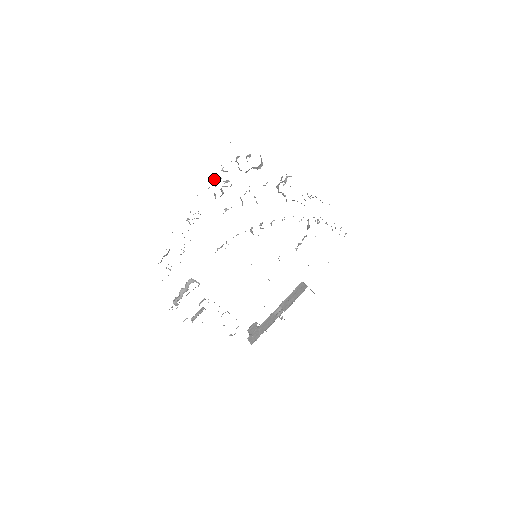
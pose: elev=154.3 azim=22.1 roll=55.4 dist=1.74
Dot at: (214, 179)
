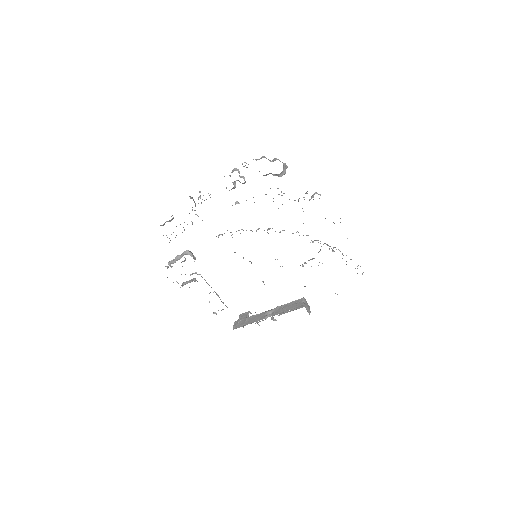
Dot at: (232, 170)
